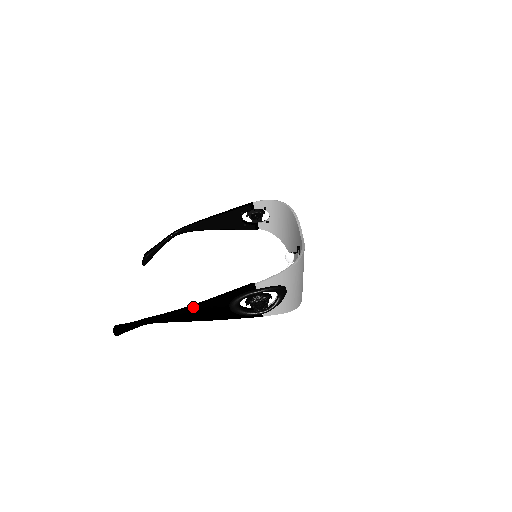
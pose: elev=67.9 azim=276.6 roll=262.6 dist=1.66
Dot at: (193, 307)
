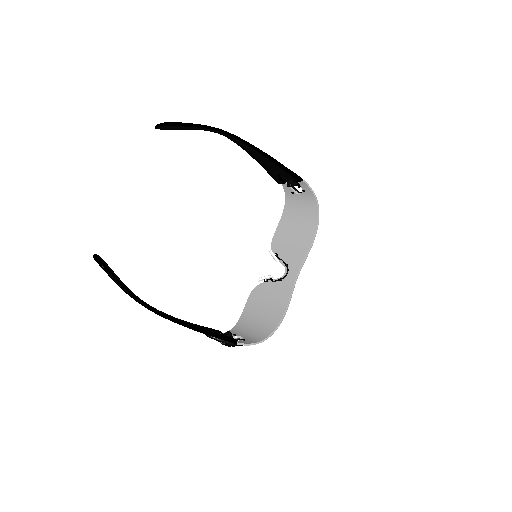
Dot at: occluded
